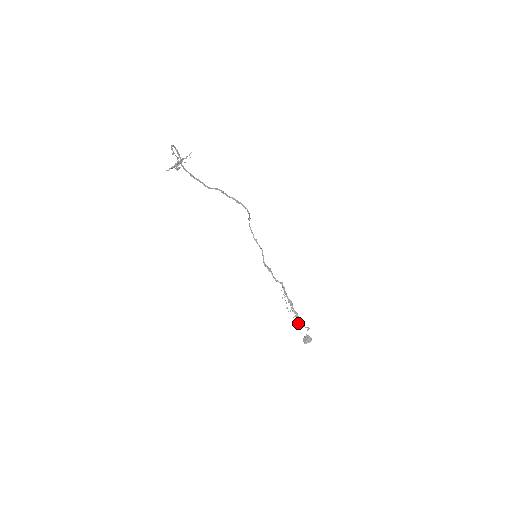
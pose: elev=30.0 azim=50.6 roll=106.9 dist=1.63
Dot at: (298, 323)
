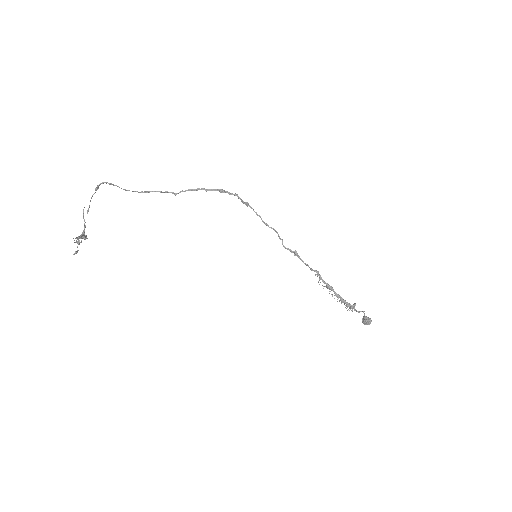
Dot at: (348, 306)
